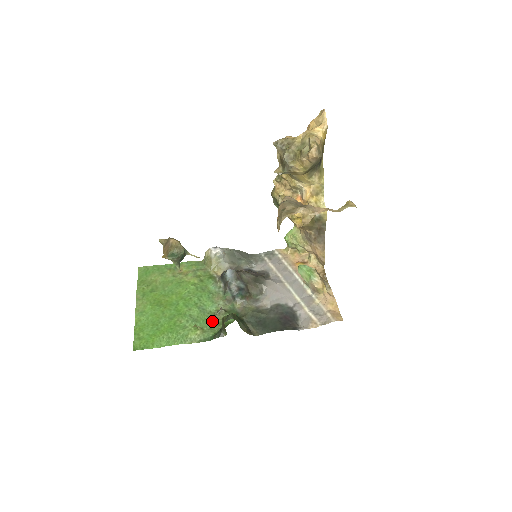
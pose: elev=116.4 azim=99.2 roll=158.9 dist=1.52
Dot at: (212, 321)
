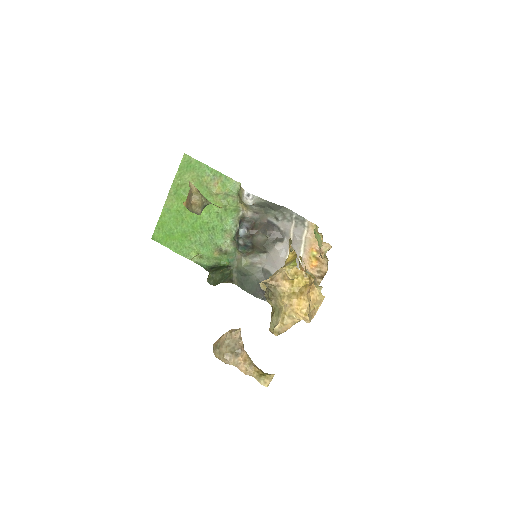
Dot at: (212, 253)
